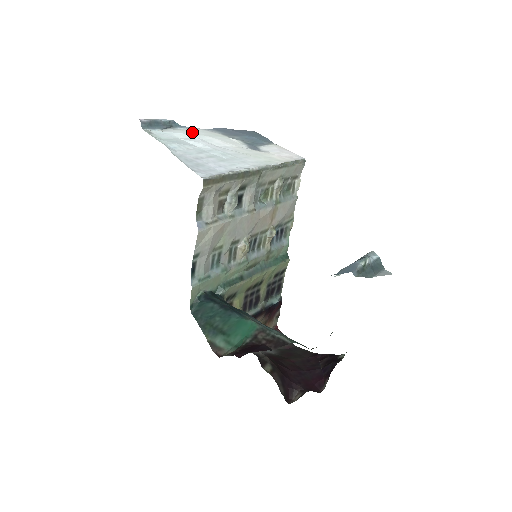
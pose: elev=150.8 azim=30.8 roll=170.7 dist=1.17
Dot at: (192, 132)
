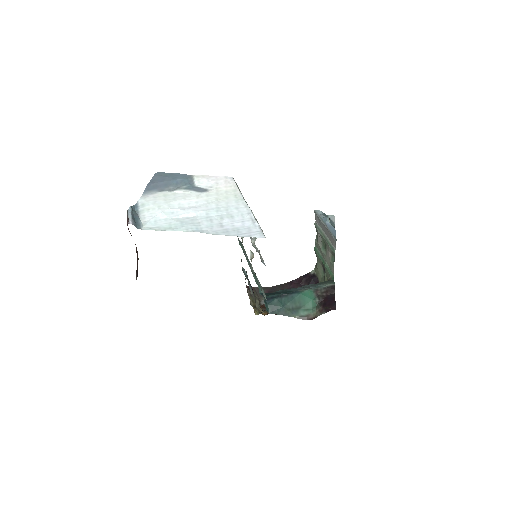
Dot at: (158, 206)
